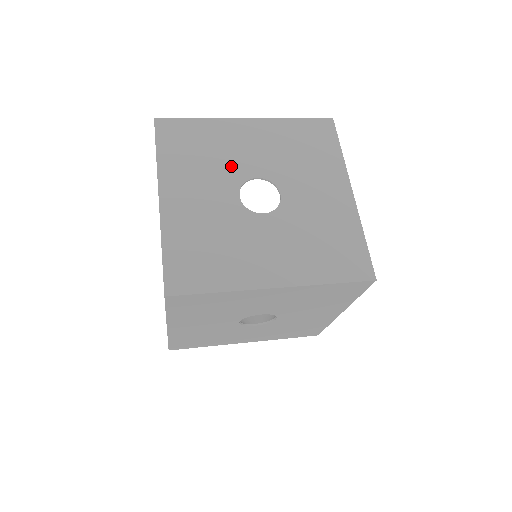
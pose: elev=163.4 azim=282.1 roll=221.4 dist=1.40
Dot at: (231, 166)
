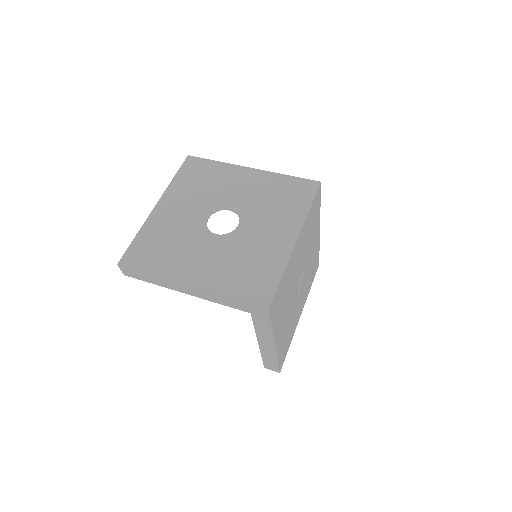
Dot at: (189, 230)
